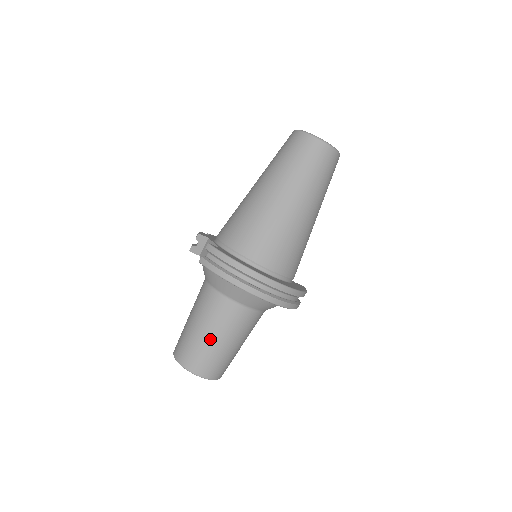
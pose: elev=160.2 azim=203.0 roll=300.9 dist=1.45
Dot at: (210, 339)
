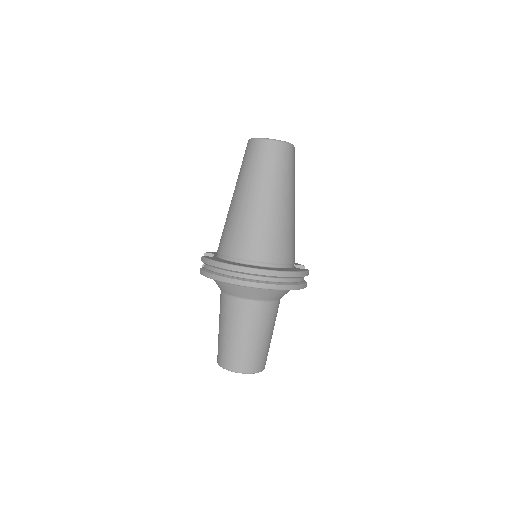
Dot at: (231, 336)
